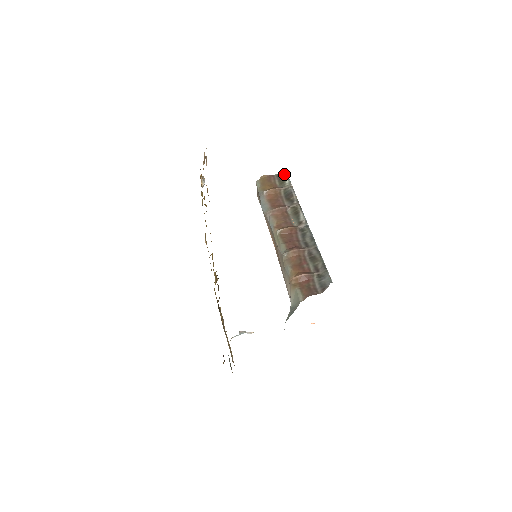
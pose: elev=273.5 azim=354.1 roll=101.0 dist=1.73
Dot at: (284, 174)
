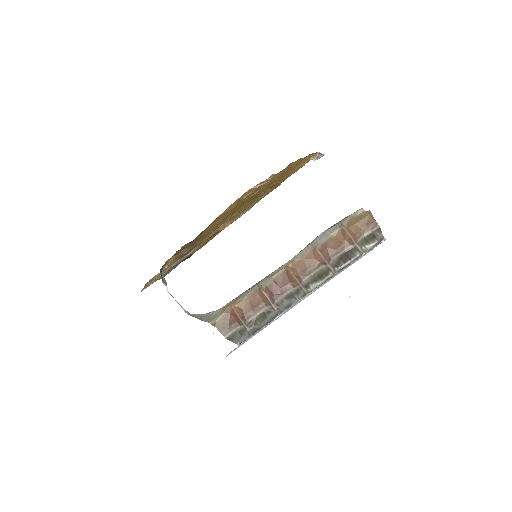
Dot at: (382, 237)
